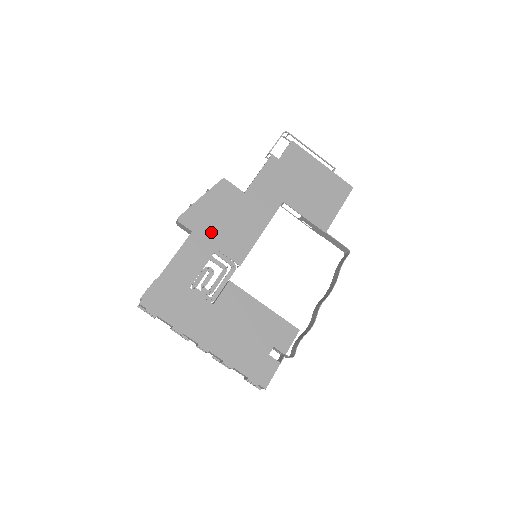
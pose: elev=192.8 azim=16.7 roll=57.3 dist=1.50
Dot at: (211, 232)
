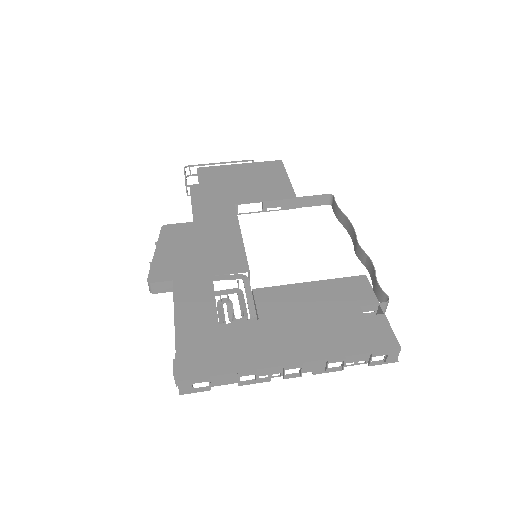
Dot at: (192, 268)
